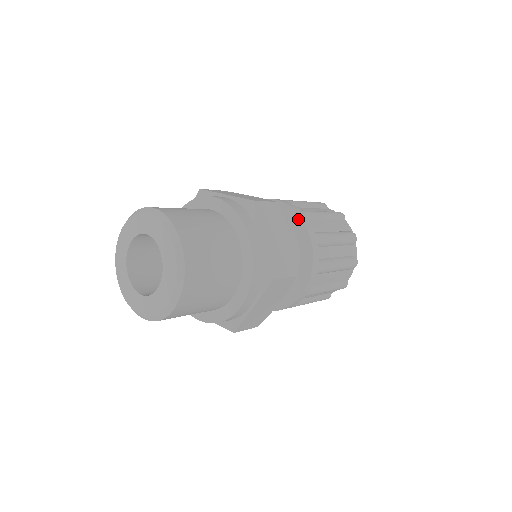
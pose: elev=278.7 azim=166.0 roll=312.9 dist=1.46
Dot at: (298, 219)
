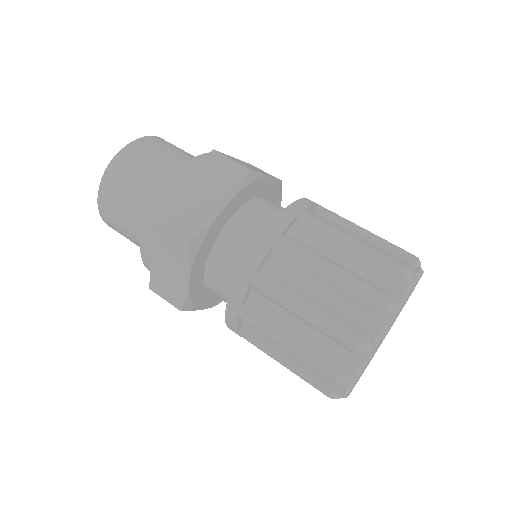
Dot at: (283, 212)
